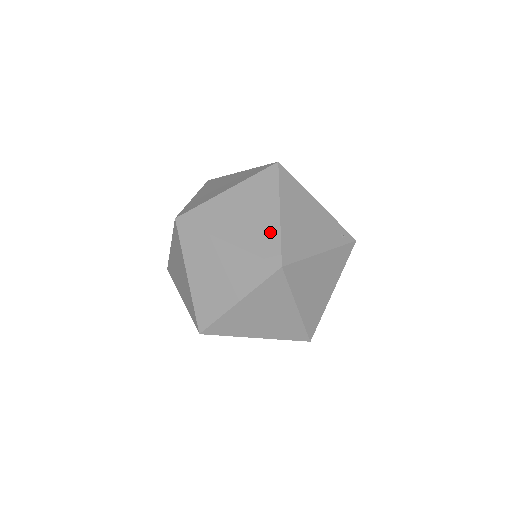
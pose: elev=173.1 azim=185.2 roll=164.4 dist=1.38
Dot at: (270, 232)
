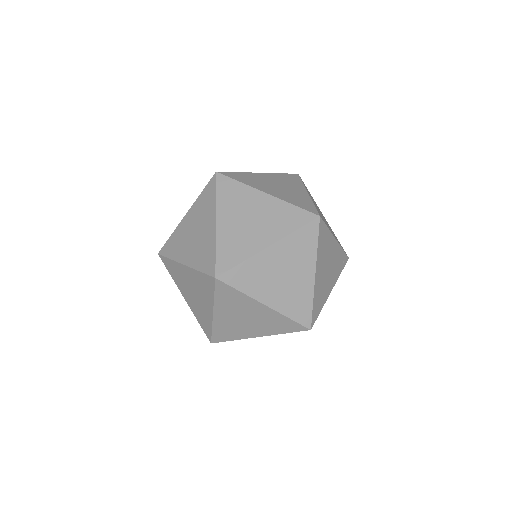
Dot at: (305, 297)
